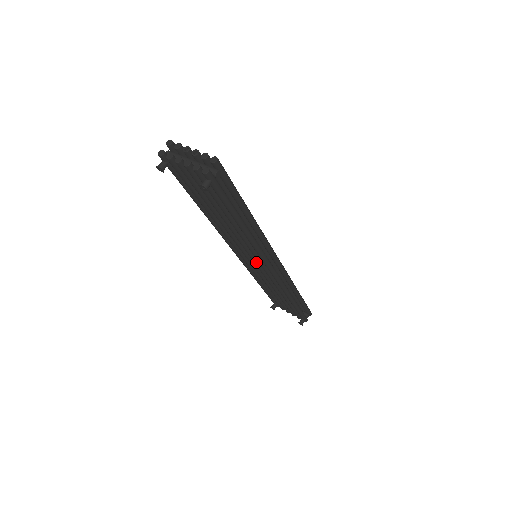
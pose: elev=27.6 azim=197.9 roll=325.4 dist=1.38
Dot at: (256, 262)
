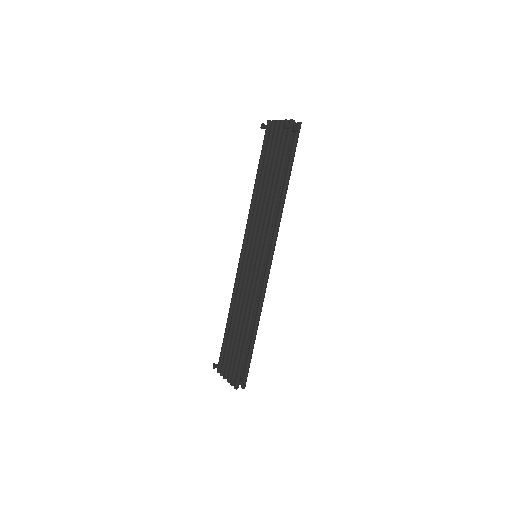
Dot at: (255, 254)
